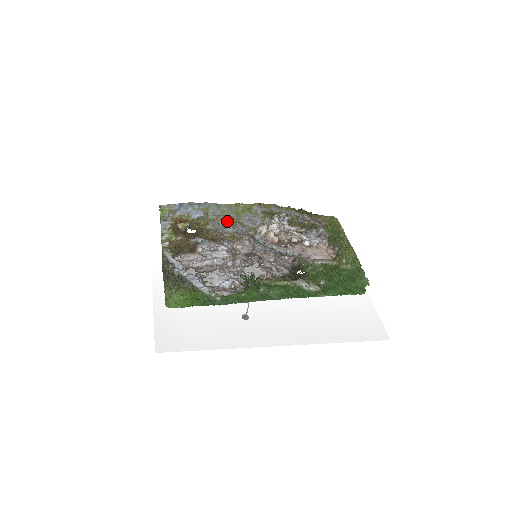
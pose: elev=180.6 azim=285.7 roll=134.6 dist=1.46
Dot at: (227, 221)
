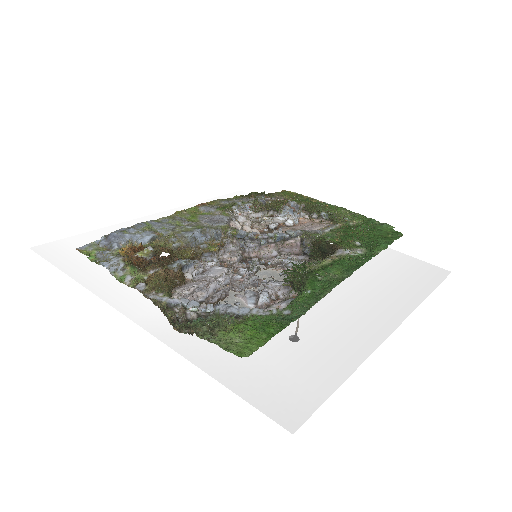
Dot at: (191, 230)
